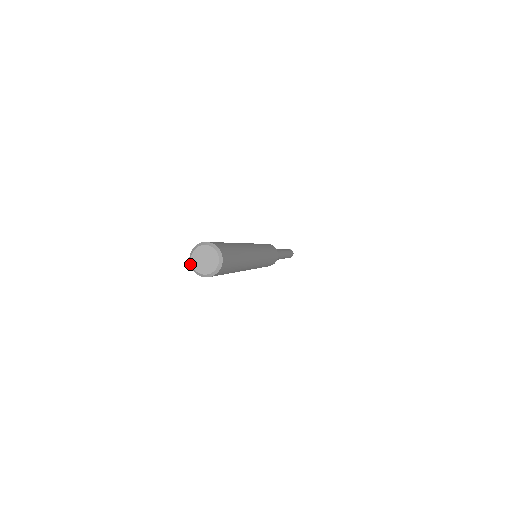
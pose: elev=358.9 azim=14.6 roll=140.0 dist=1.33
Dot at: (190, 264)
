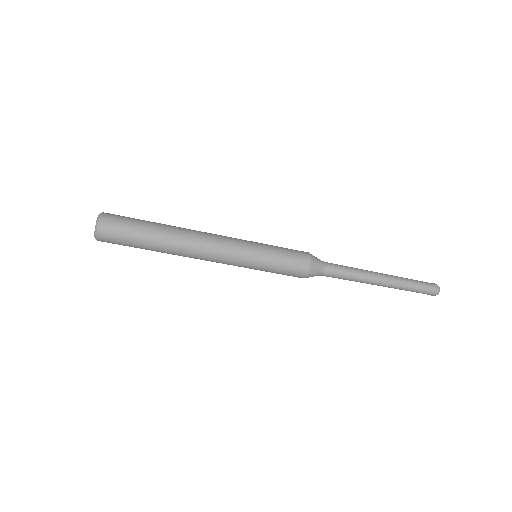
Dot at: occluded
